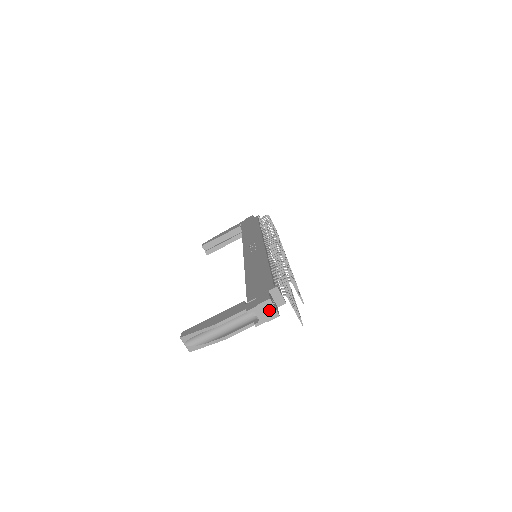
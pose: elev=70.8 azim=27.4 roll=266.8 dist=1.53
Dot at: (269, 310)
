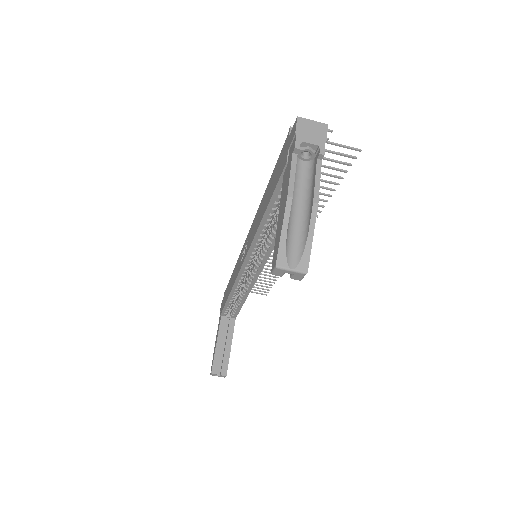
Dot at: (312, 128)
